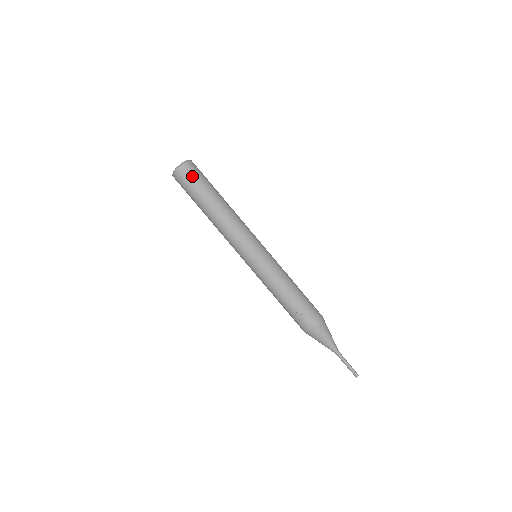
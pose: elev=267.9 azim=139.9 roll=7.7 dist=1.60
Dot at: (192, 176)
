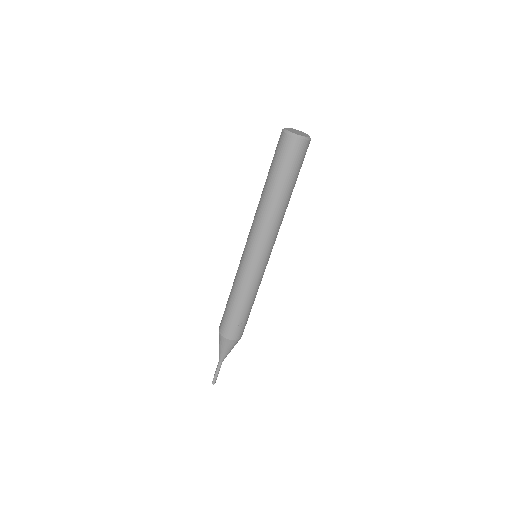
Dot at: (302, 157)
